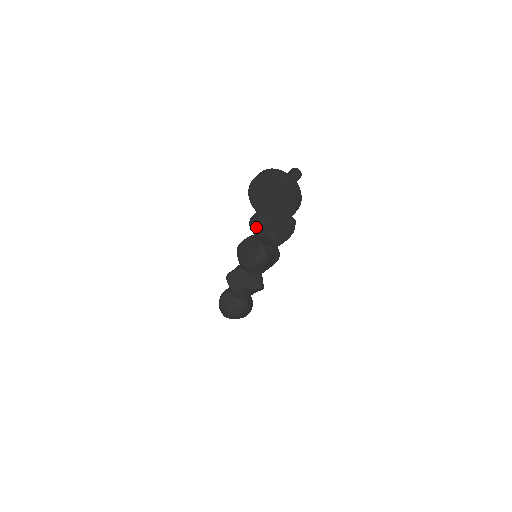
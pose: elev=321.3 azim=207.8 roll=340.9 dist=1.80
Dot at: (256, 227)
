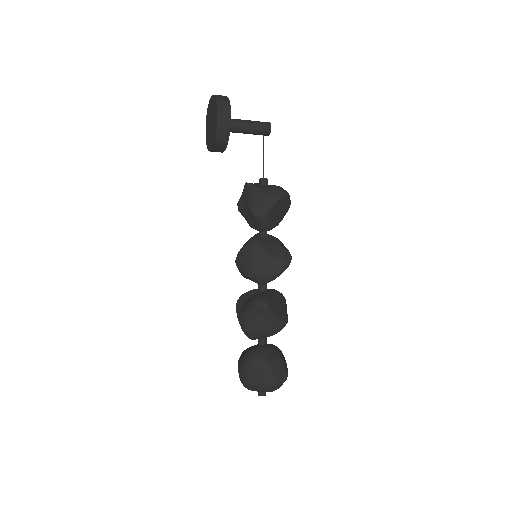
Dot at: (239, 200)
